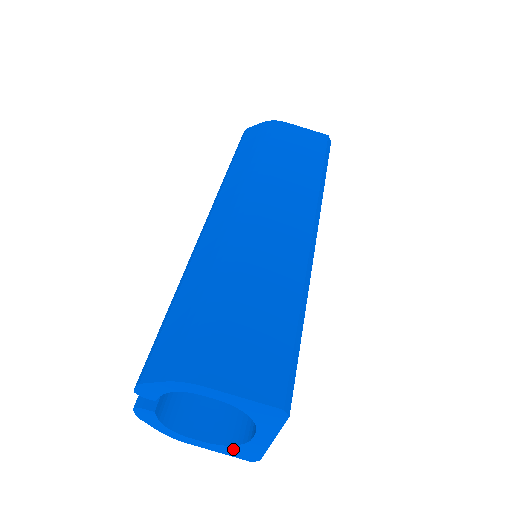
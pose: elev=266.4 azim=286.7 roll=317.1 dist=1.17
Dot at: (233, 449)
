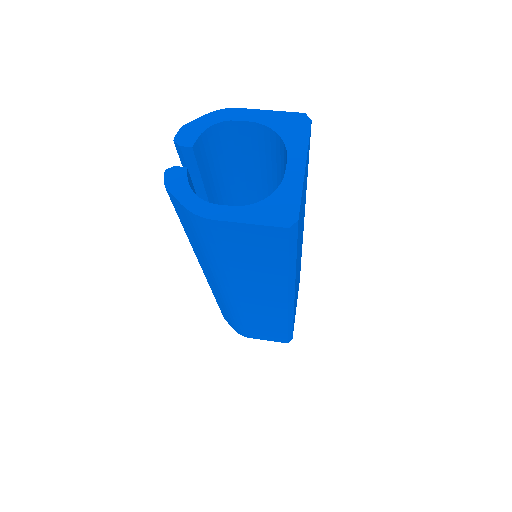
Dot at: (267, 207)
